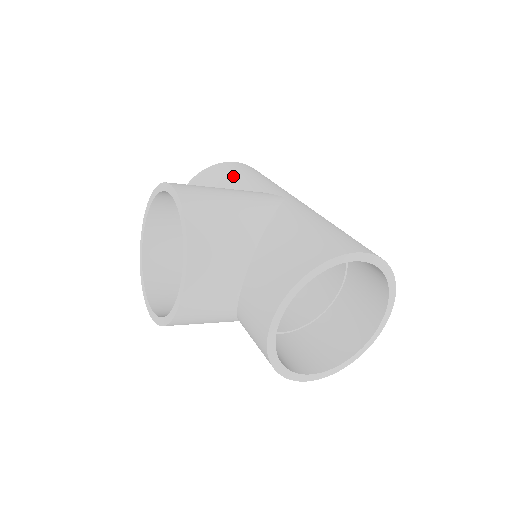
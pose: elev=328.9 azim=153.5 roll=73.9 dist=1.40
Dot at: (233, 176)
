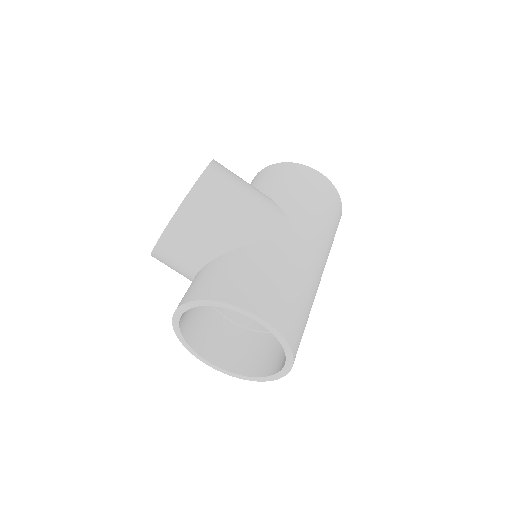
Dot at: (293, 185)
